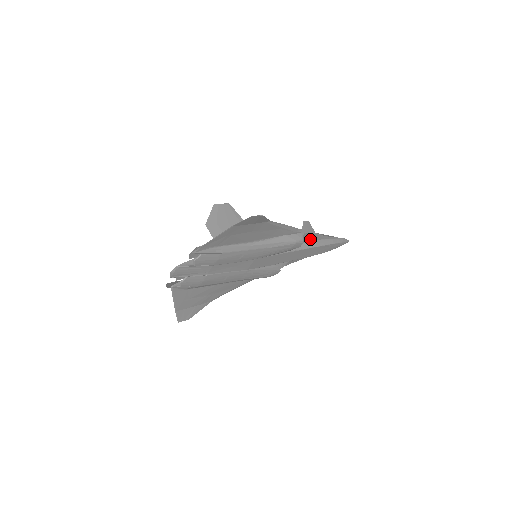
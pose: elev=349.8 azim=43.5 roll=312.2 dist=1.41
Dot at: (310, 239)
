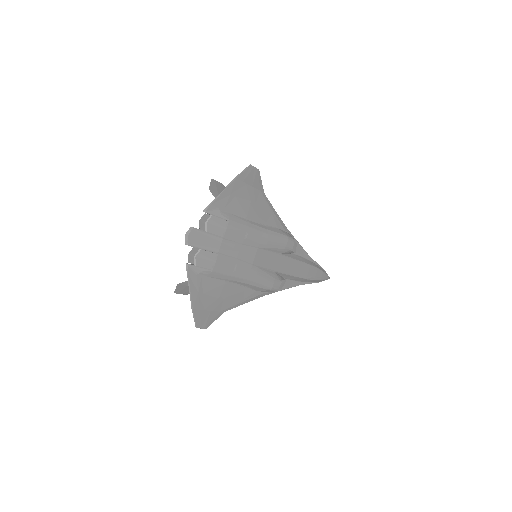
Dot at: (298, 252)
